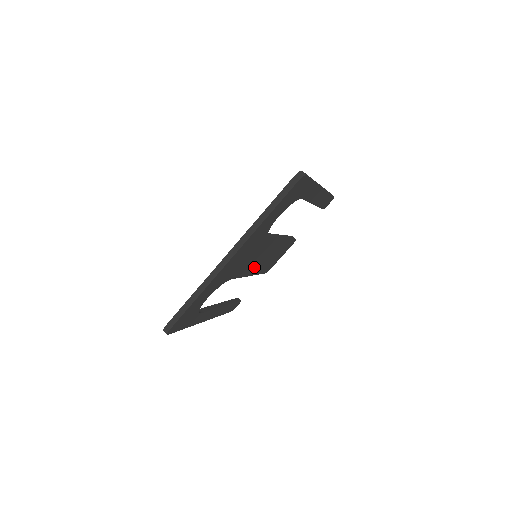
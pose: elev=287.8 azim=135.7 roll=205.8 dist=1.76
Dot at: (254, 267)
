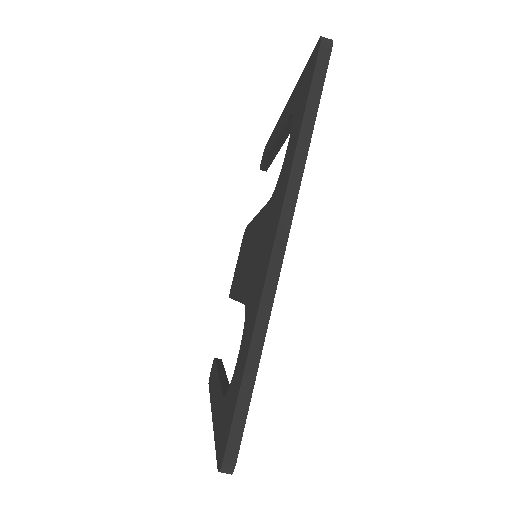
Dot at: occluded
